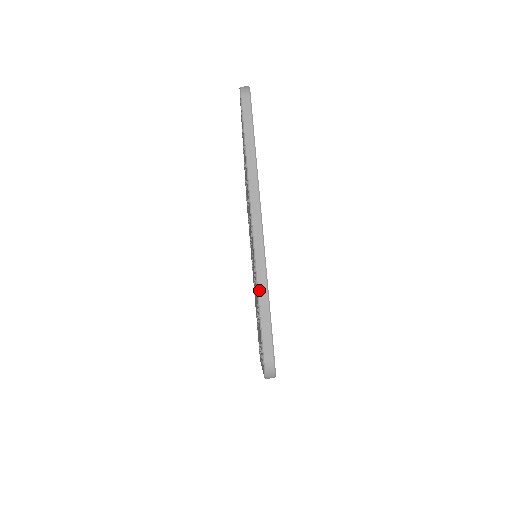
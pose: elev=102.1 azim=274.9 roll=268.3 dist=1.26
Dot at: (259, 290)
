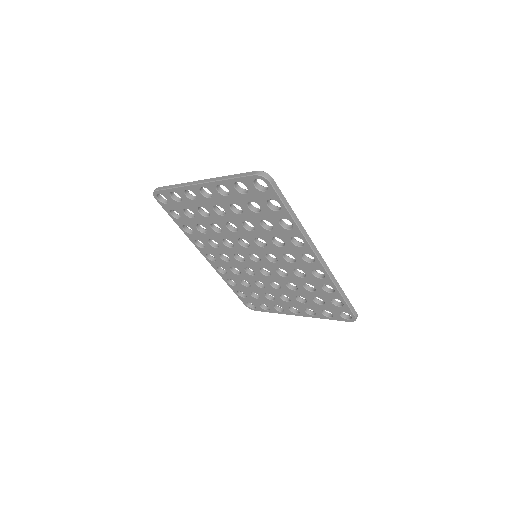
Dot at: (227, 178)
